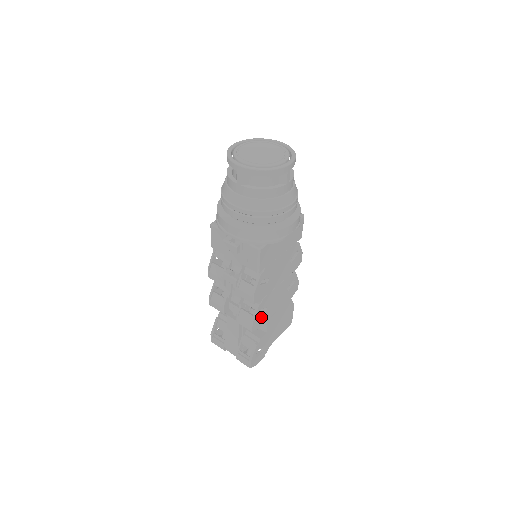
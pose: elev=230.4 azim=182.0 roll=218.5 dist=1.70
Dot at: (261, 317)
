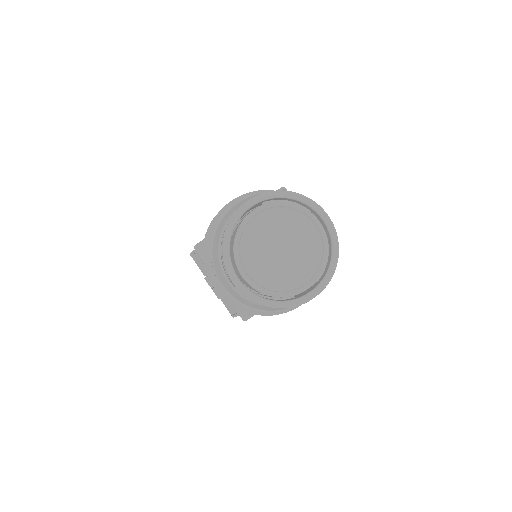
Dot at: occluded
